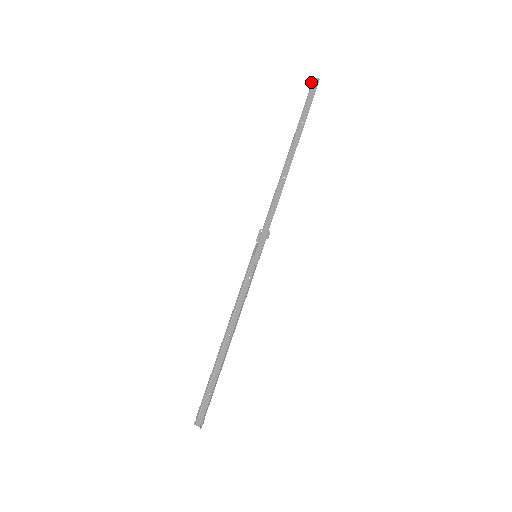
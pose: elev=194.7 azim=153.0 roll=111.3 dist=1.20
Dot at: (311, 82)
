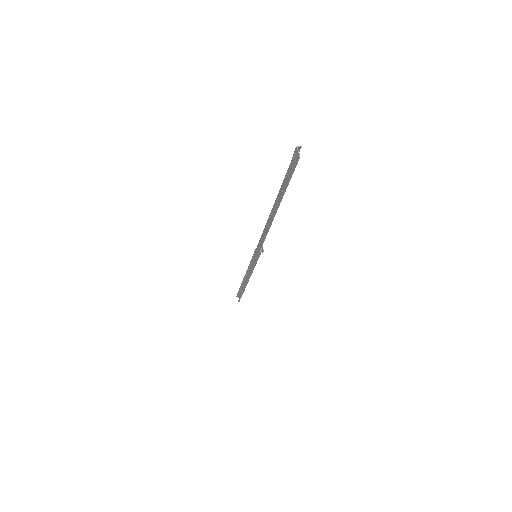
Dot at: occluded
